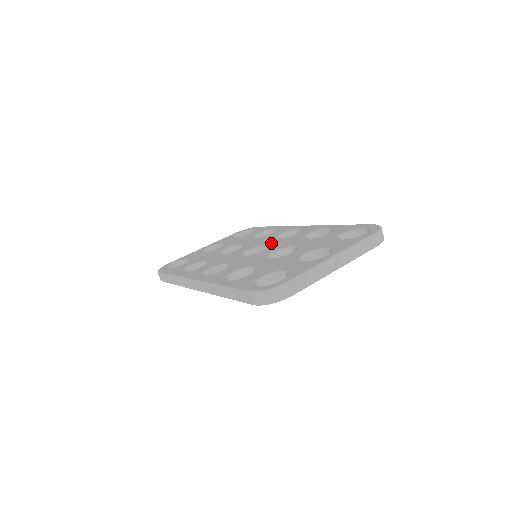
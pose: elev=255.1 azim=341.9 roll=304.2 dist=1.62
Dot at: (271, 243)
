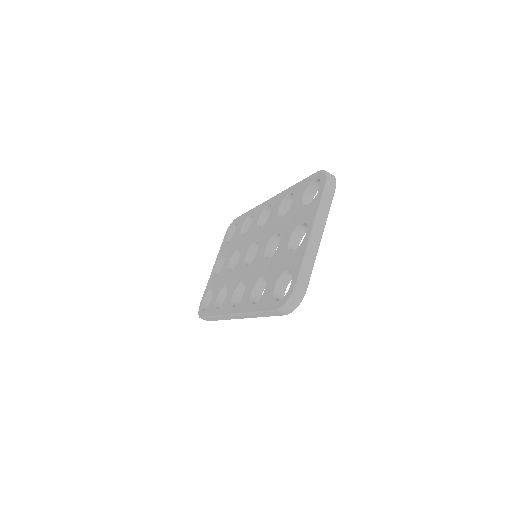
Dot at: (258, 237)
